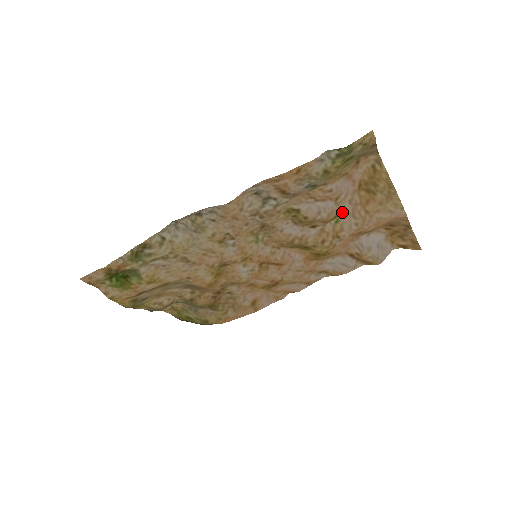
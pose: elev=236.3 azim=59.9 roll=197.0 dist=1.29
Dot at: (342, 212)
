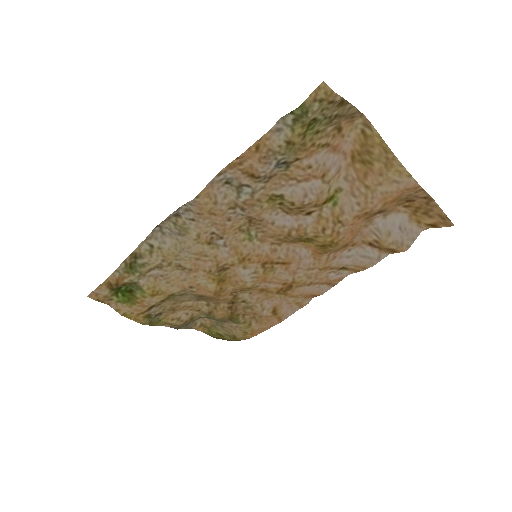
Dot at: (338, 192)
